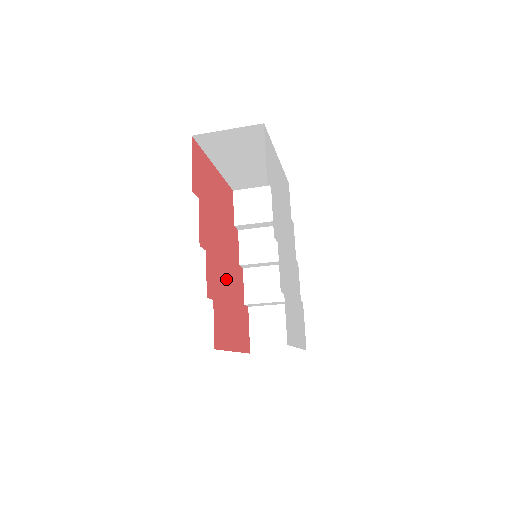
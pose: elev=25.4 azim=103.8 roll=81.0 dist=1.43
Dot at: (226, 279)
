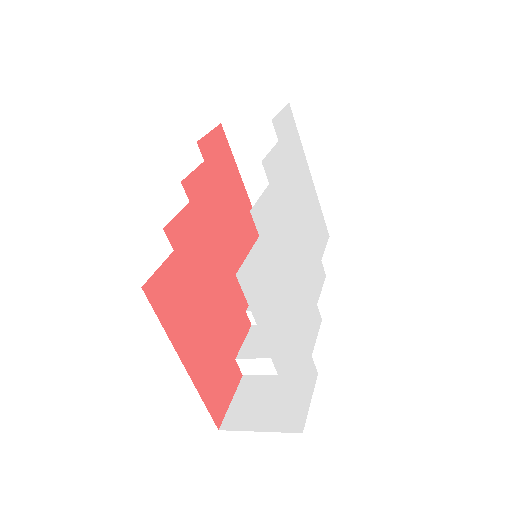
Dot at: (212, 279)
